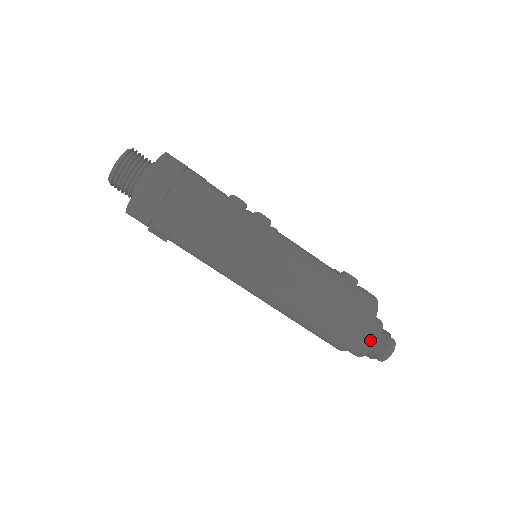
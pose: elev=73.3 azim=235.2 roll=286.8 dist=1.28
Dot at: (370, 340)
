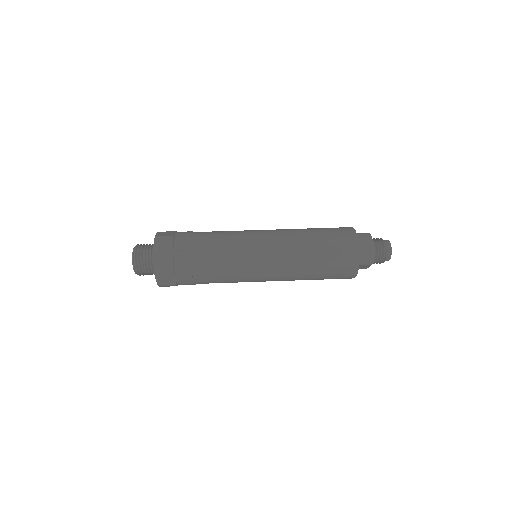
Dot at: occluded
